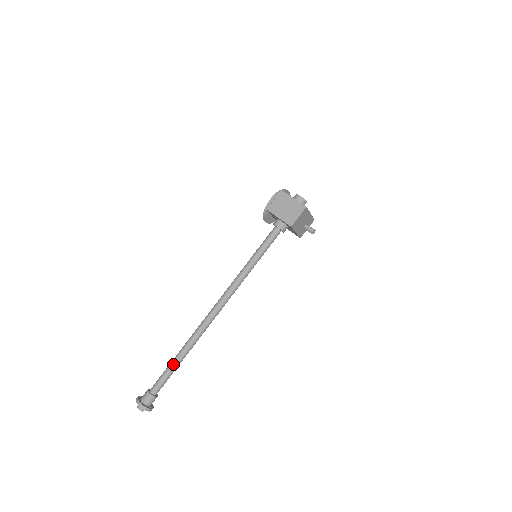
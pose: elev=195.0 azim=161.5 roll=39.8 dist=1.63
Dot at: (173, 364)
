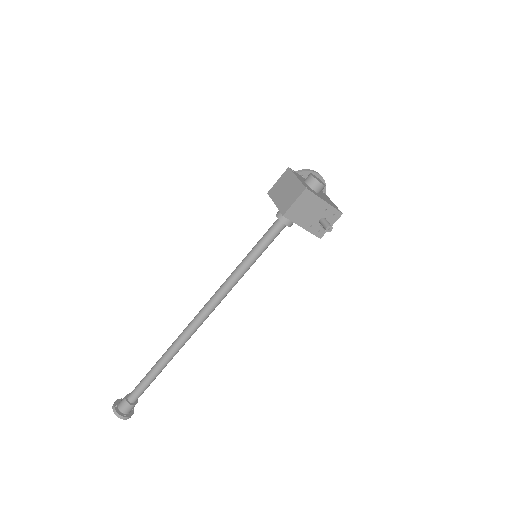
Dot at: (150, 372)
